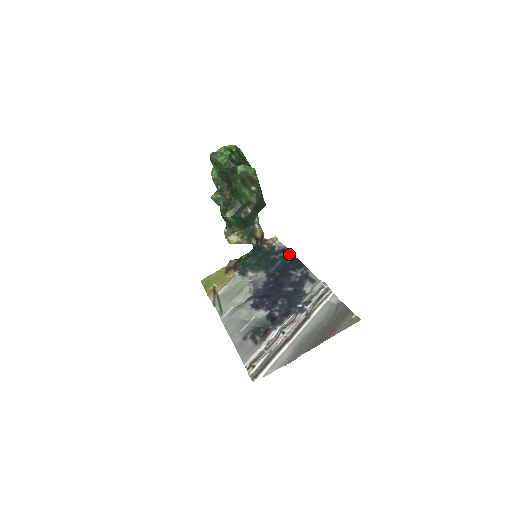
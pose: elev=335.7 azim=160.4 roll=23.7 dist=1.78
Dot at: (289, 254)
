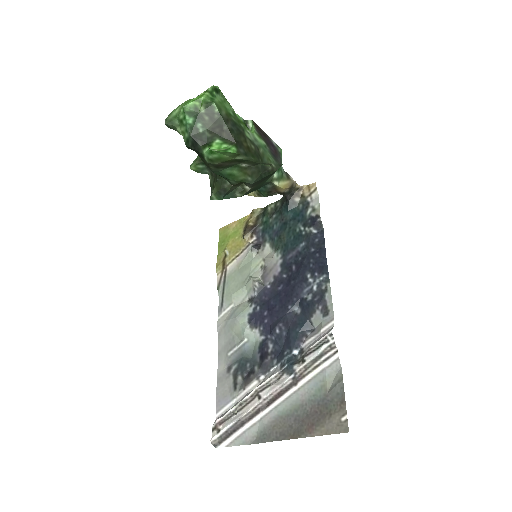
Dot at: (319, 233)
